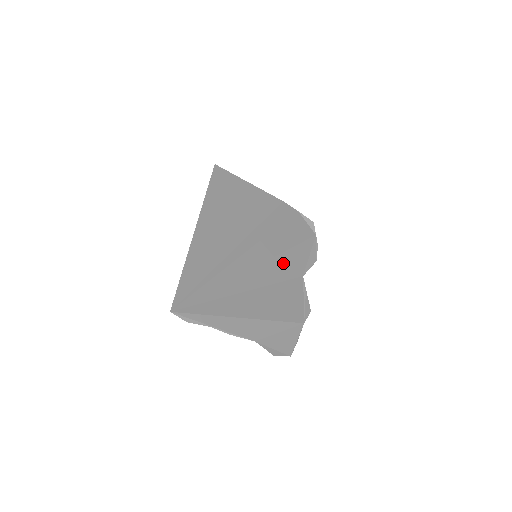
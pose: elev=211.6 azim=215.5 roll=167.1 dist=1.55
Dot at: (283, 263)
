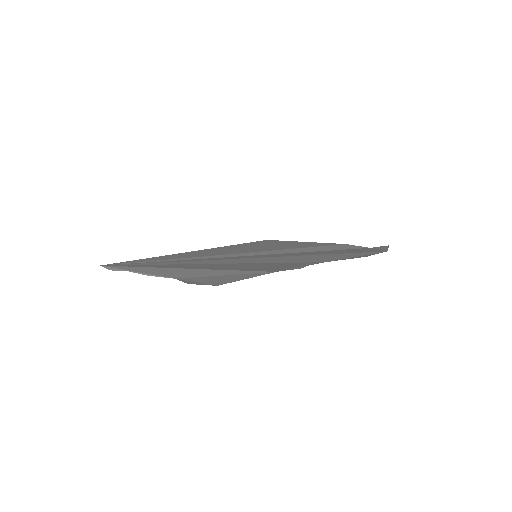
Dot at: (297, 258)
